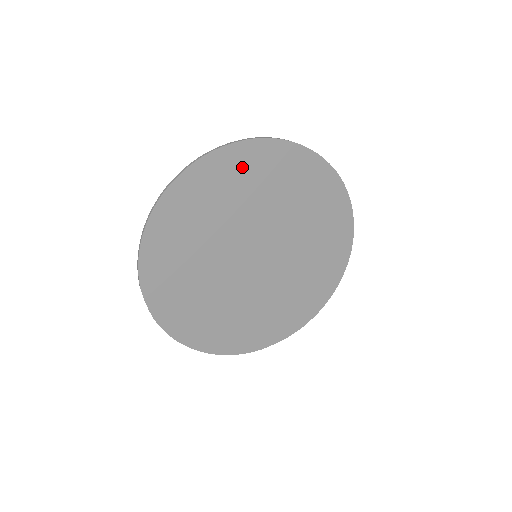
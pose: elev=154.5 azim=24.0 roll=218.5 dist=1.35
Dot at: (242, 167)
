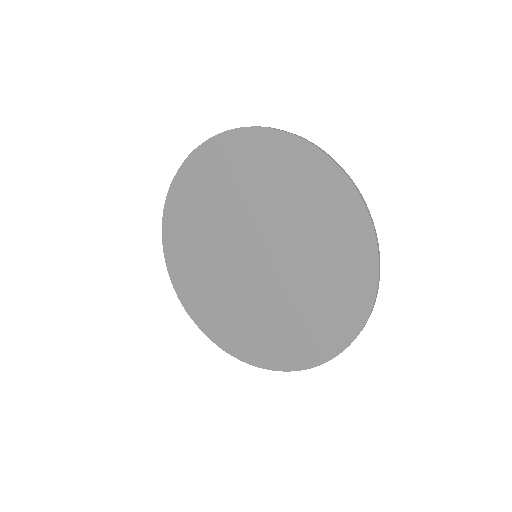
Dot at: (322, 189)
